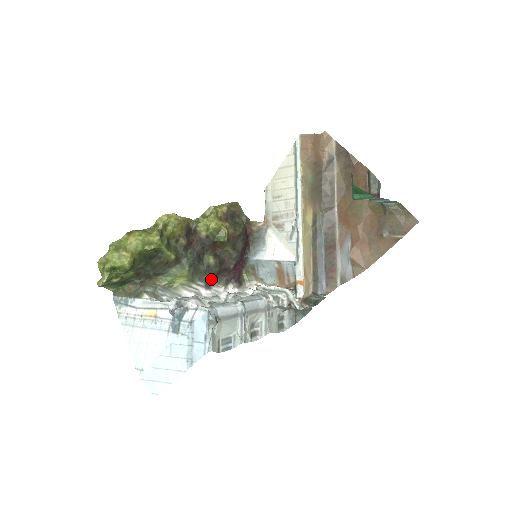
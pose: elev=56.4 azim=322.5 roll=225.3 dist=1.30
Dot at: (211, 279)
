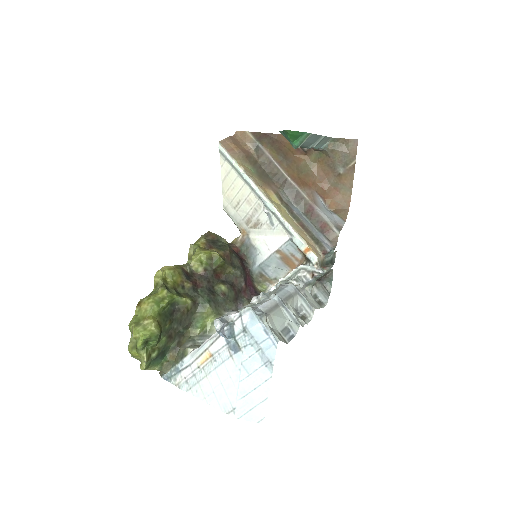
Dot at: (234, 305)
